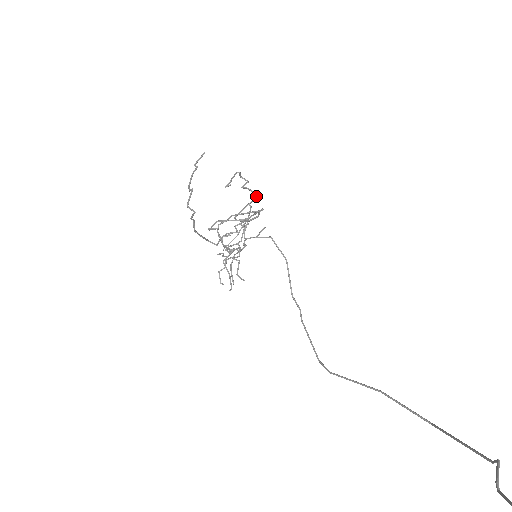
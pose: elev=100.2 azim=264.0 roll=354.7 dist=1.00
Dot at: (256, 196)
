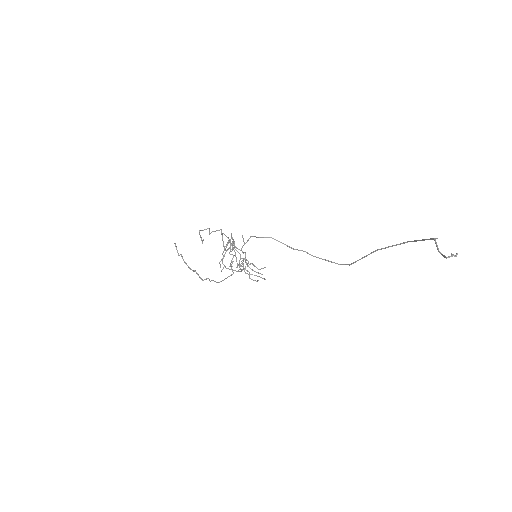
Dot at: (221, 230)
